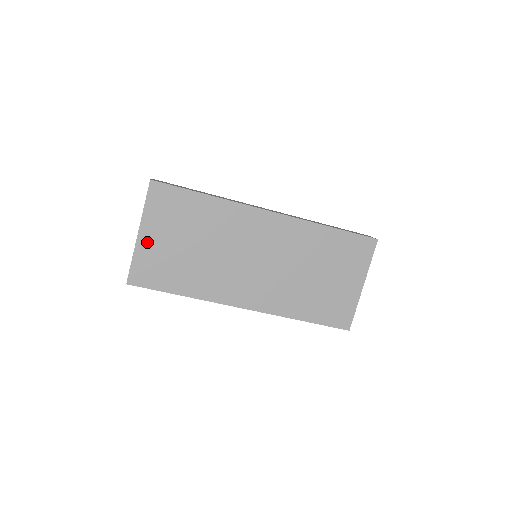
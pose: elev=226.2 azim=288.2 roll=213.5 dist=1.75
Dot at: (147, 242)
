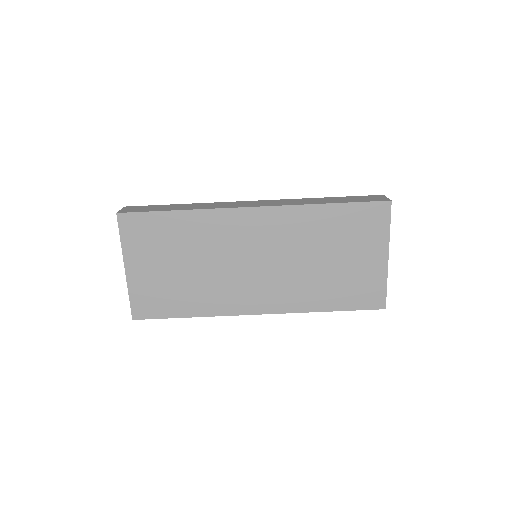
Dot at: (137, 275)
